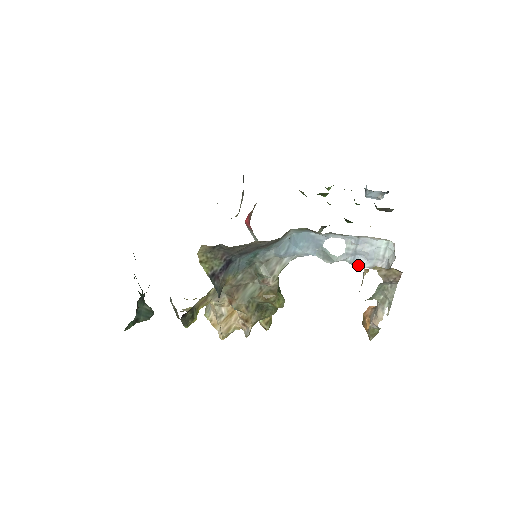
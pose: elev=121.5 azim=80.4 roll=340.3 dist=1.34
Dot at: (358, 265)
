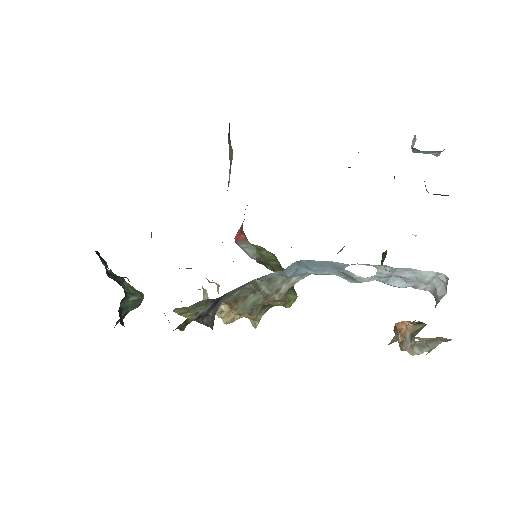
Dot at: (393, 286)
